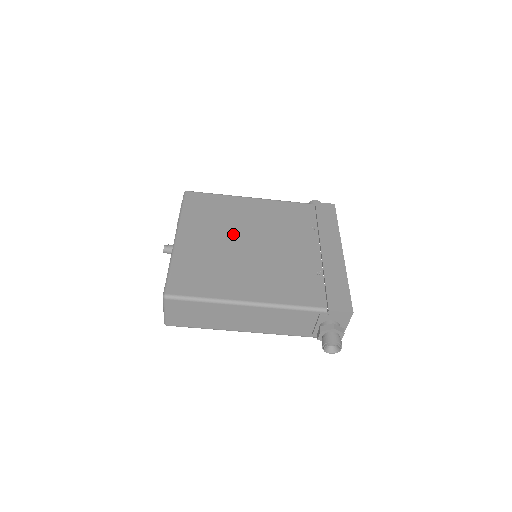
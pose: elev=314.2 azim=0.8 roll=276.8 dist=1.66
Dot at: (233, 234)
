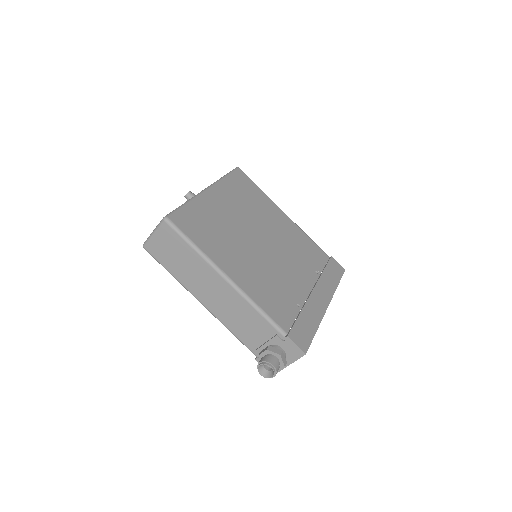
Dot at: (252, 223)
